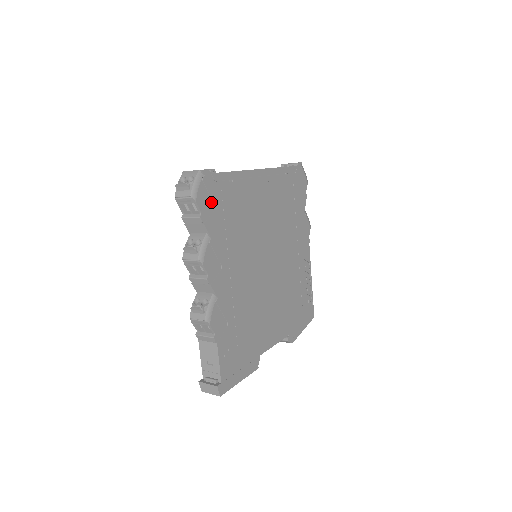
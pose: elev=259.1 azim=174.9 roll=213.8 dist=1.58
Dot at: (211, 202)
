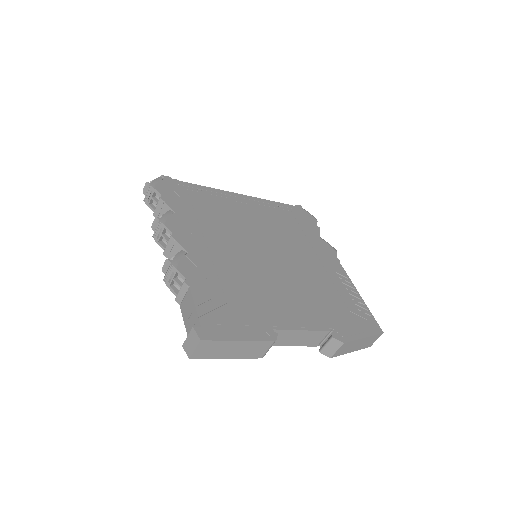
Dot at: (174, 194)
